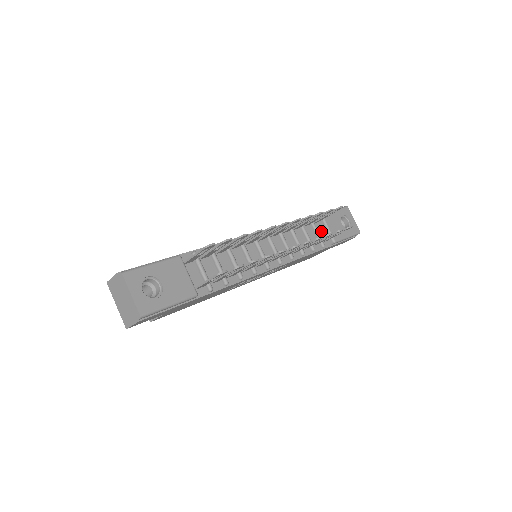
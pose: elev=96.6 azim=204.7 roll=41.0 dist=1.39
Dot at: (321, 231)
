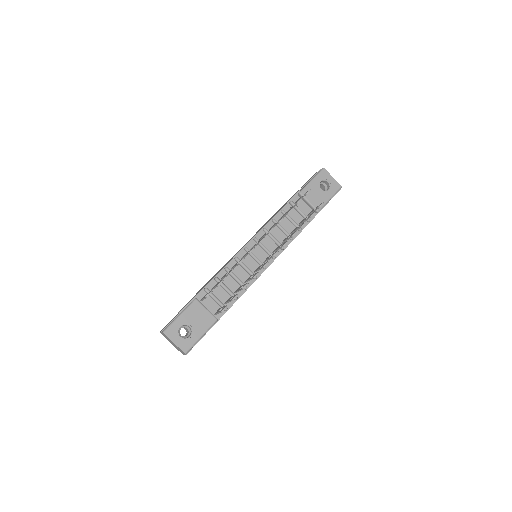
Dot at: (304, 207)
